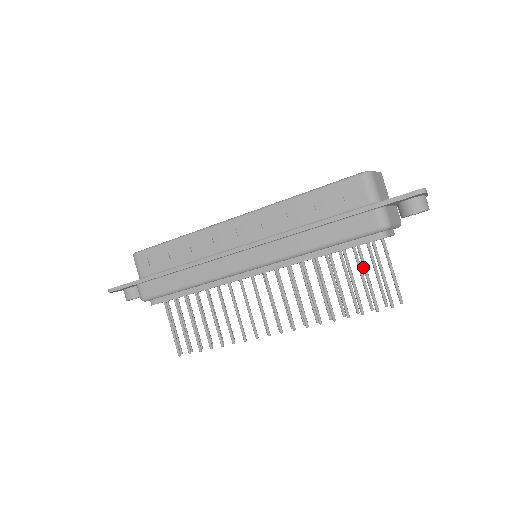
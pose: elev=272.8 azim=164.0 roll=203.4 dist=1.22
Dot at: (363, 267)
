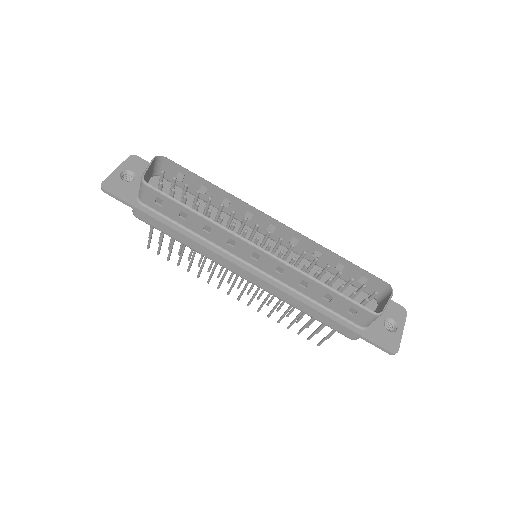
Dot at: (322, 325)
